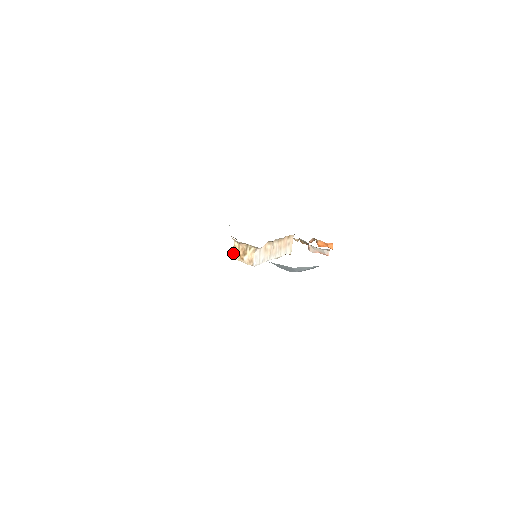
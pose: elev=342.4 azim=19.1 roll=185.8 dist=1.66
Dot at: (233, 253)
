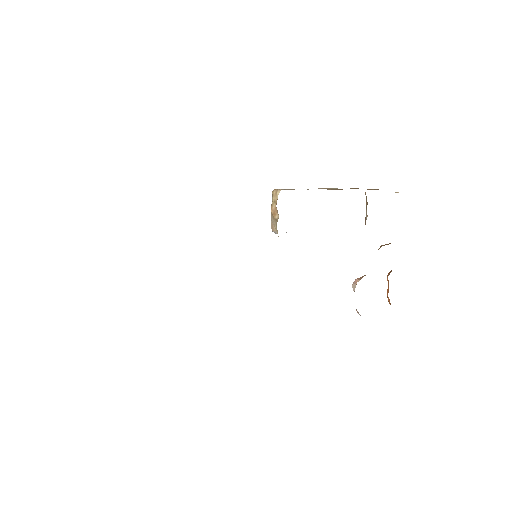
Dot at: (274, 189)
